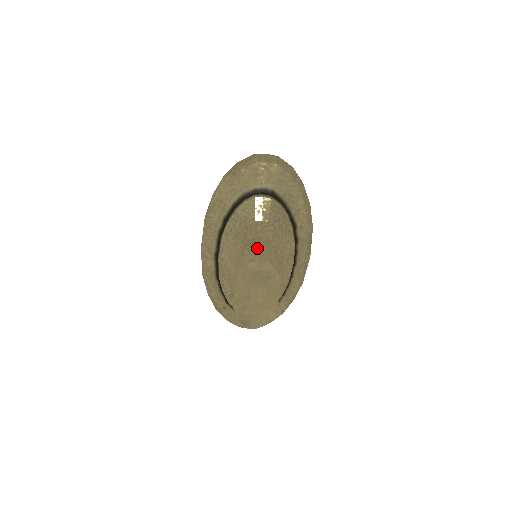
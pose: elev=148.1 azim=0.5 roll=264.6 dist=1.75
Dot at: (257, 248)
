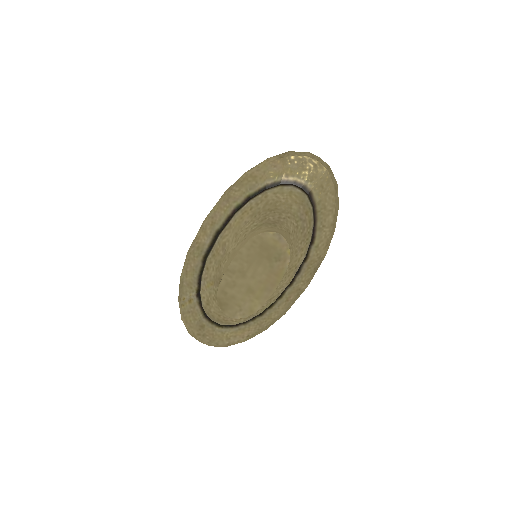
Dot at: (277, 227)
